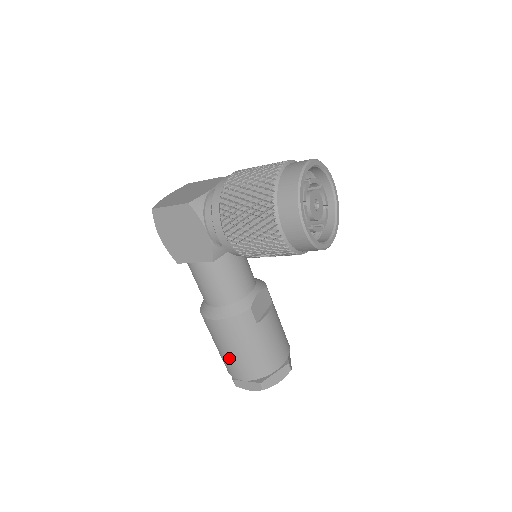
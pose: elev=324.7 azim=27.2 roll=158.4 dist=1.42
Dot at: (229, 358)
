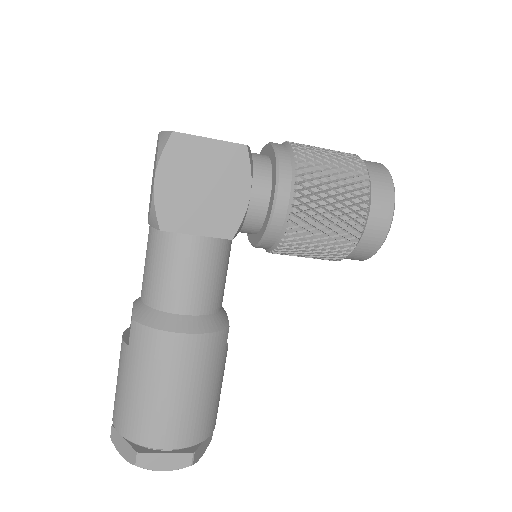
Dot at: (167, 406)
